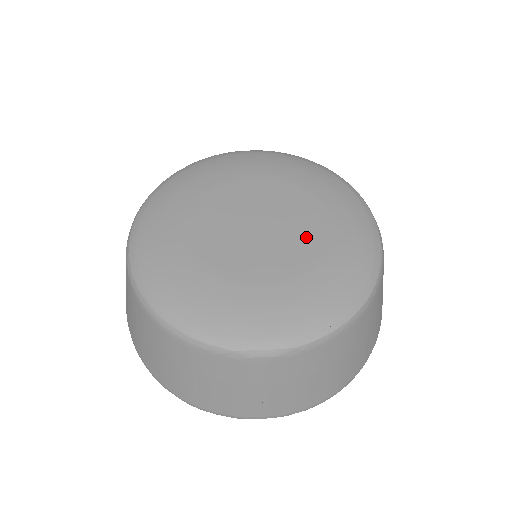
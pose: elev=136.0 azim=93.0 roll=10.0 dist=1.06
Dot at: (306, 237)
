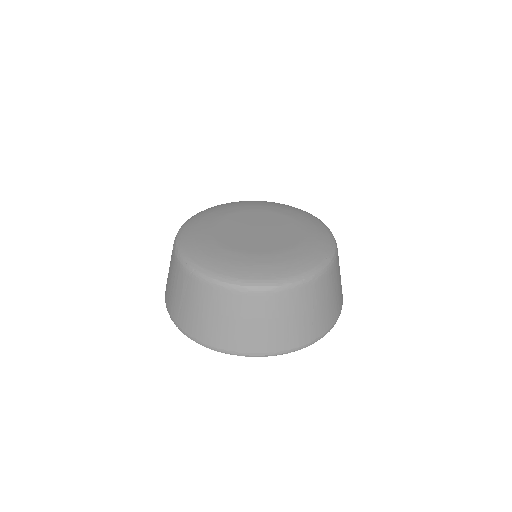
Dot at: (288, 236)
